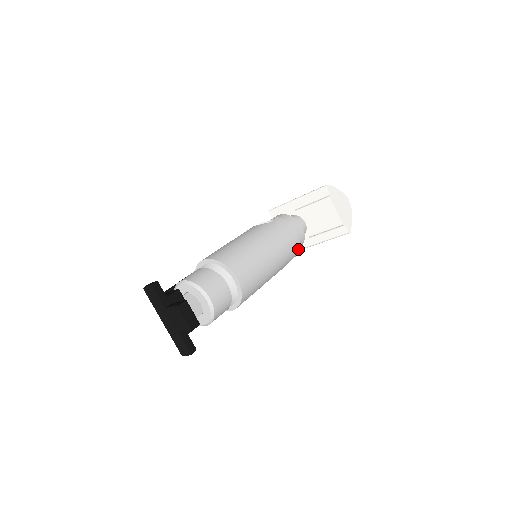
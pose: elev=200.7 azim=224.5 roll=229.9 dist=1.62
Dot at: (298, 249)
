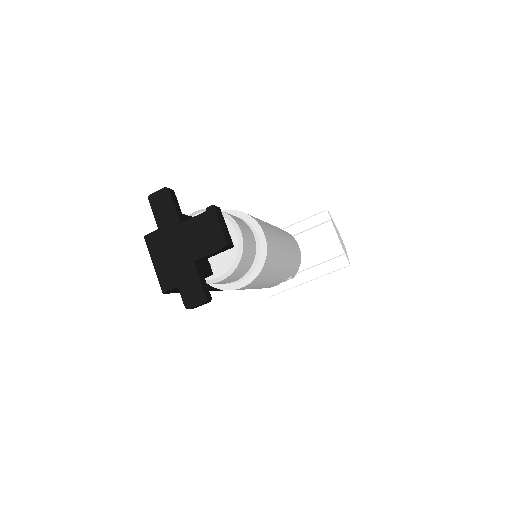
Dot at: (299, 266)
